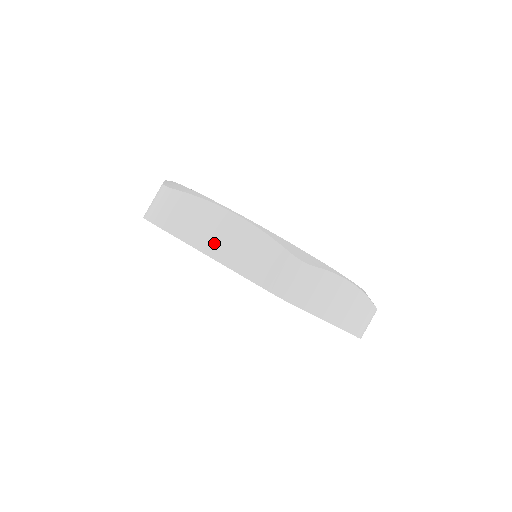
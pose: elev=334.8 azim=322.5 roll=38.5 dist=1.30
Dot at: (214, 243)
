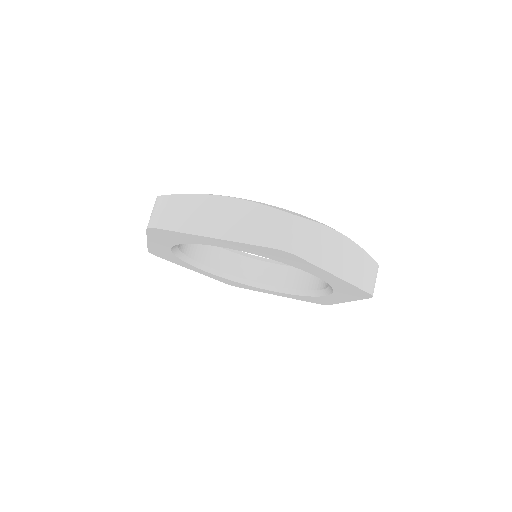
Dot at: (214, 225)
